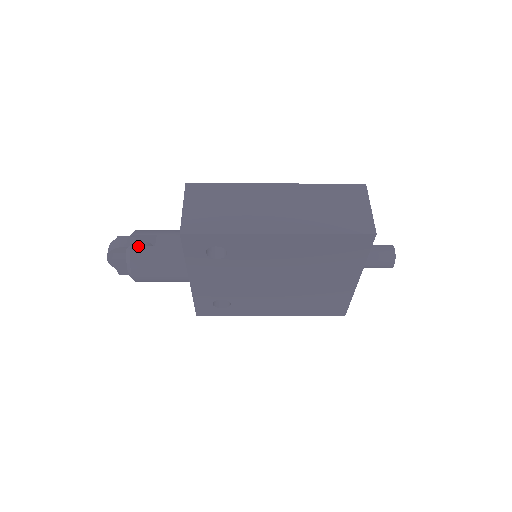
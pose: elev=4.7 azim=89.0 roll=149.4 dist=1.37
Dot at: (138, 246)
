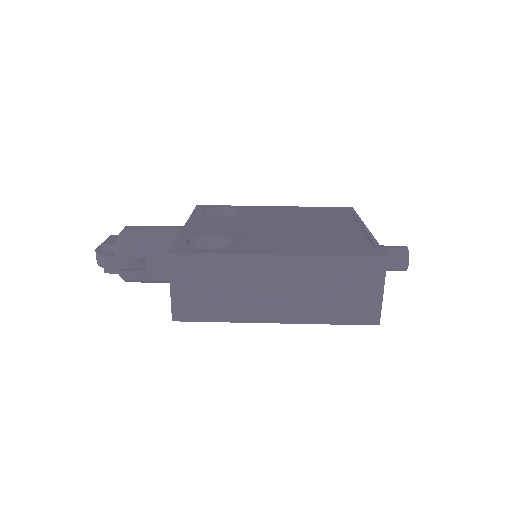
Dot at: (128, 271)
